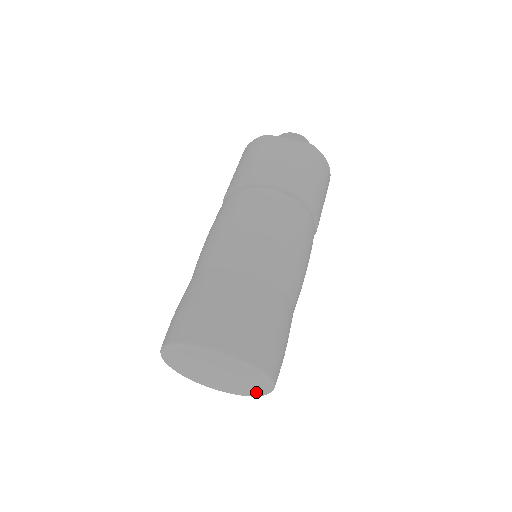
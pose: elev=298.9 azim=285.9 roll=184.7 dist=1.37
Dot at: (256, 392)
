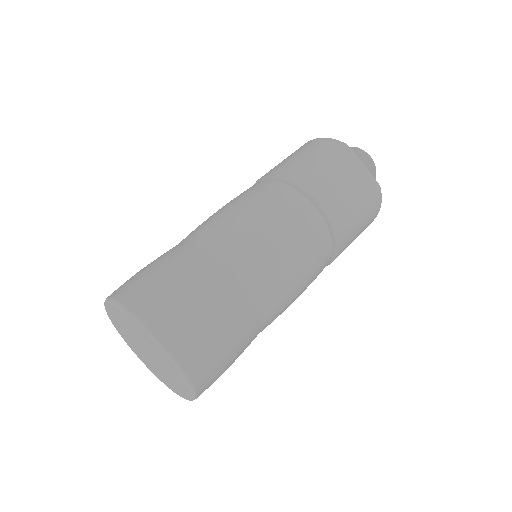
Dot at: (172, 387)
